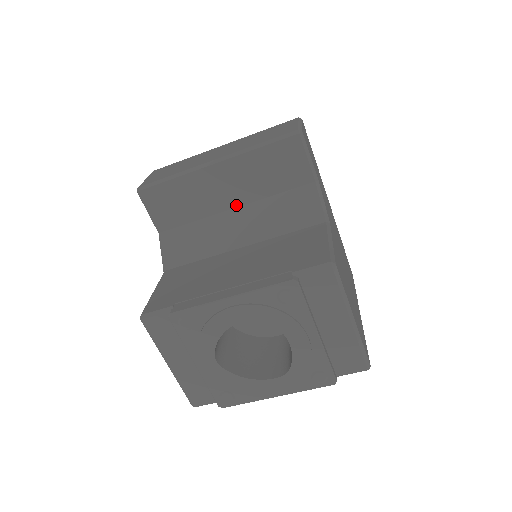
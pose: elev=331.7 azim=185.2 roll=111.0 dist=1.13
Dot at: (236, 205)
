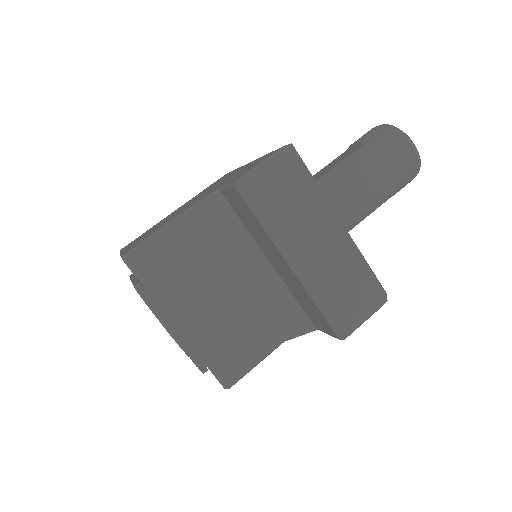
Dot at: (274, 266)
